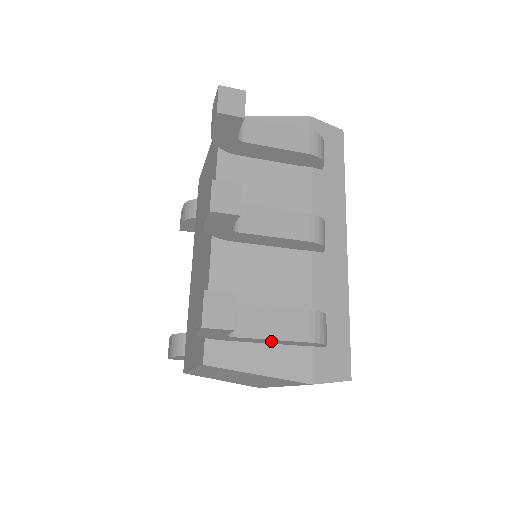
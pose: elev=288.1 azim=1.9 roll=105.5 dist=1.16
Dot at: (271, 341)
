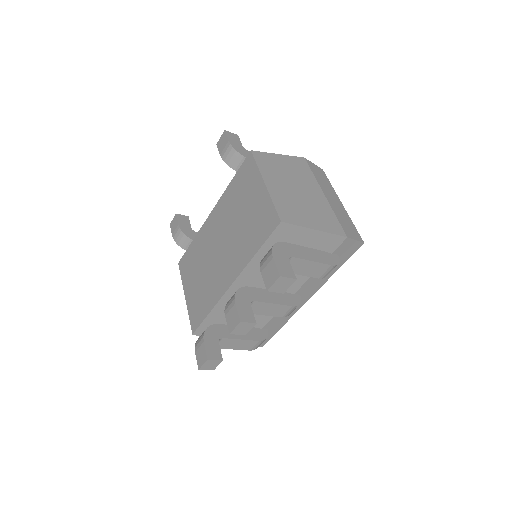
Dot at: occluded
